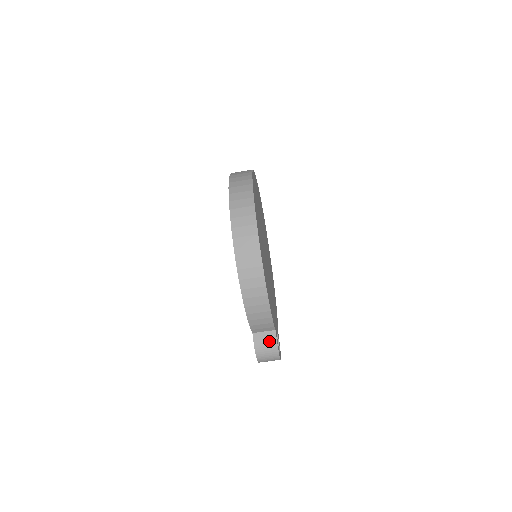
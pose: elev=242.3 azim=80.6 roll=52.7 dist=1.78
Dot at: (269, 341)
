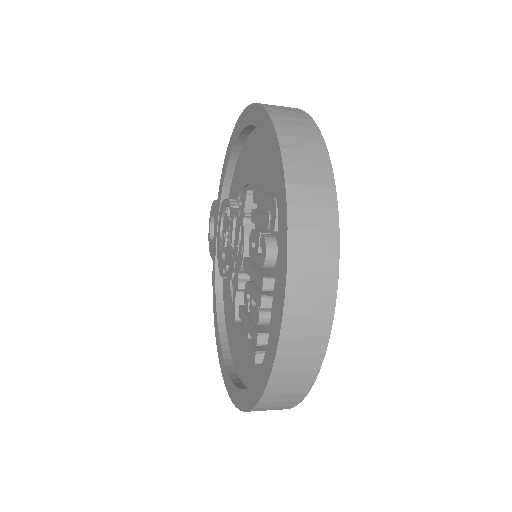
Dot at: occluded
